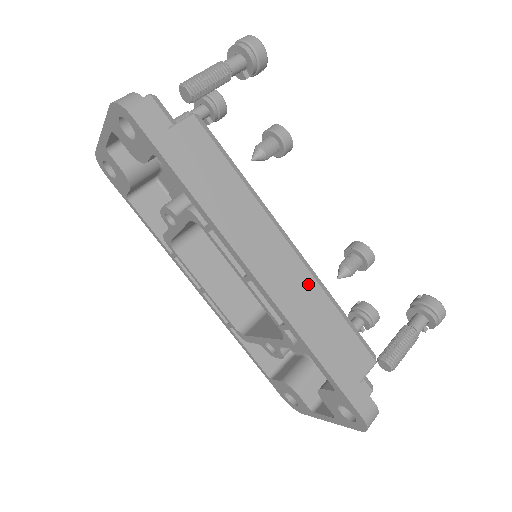
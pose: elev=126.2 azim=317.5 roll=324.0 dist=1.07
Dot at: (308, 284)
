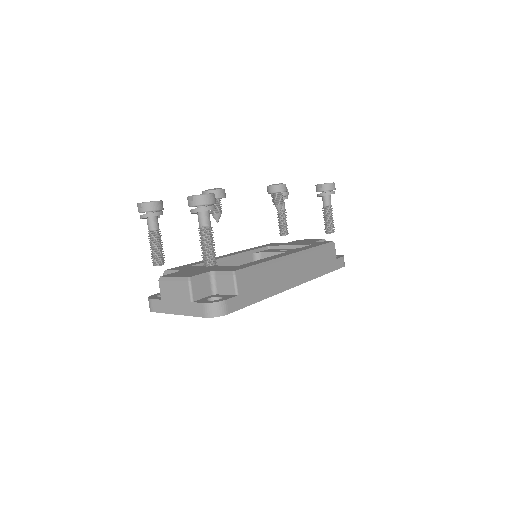
Dot at: (306, 259)
